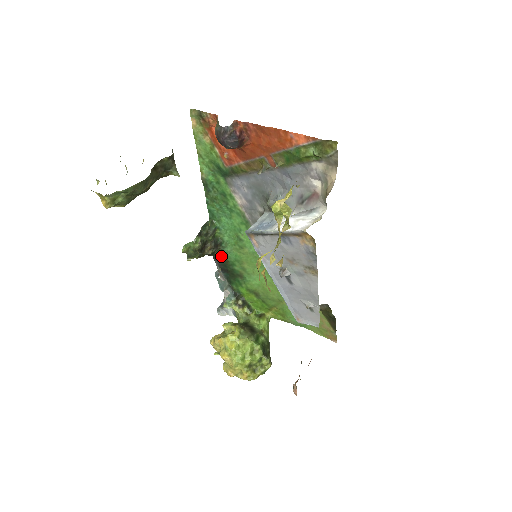
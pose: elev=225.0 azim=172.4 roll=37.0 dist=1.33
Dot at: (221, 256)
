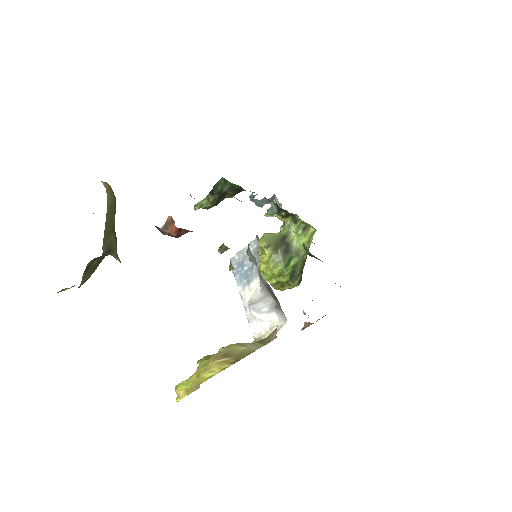
Dot at: (250, 191)
